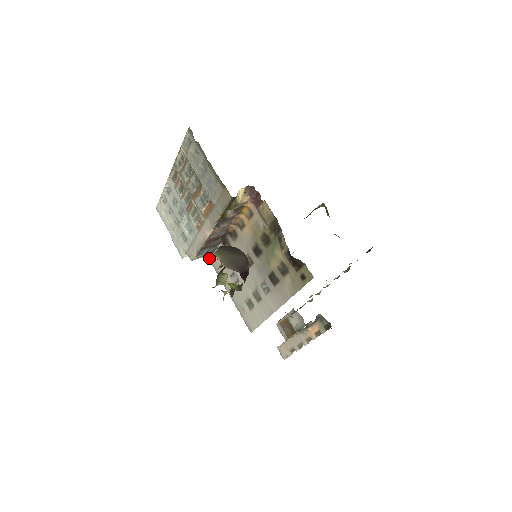
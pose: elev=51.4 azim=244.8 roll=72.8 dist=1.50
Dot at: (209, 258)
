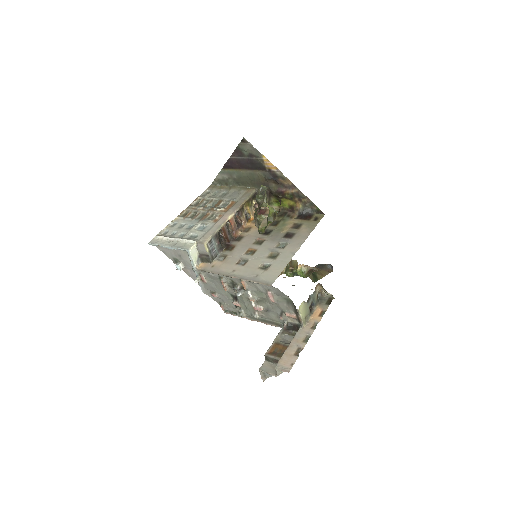
Dot at: (204, 269)
